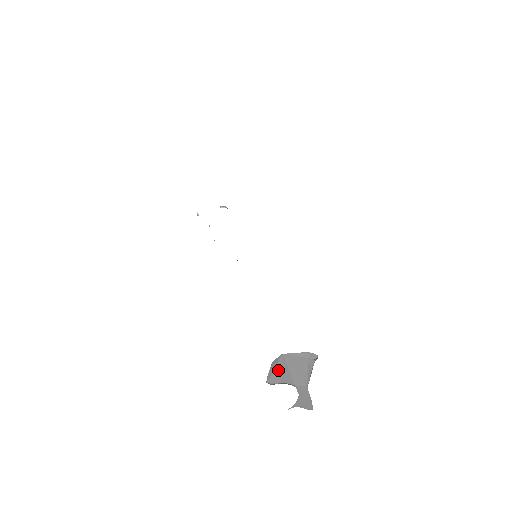
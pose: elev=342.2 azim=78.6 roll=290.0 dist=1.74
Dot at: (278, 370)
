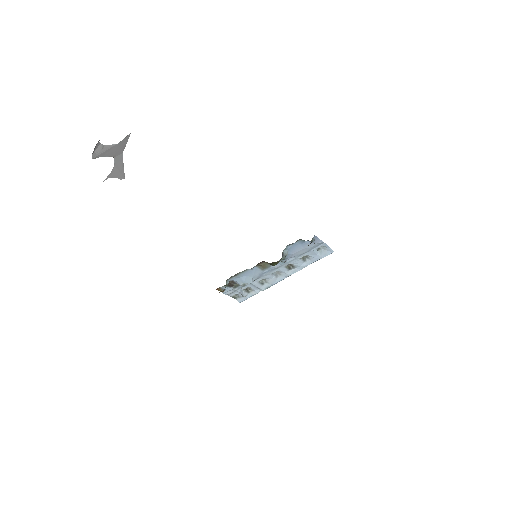
Dot at: (107, 152)
